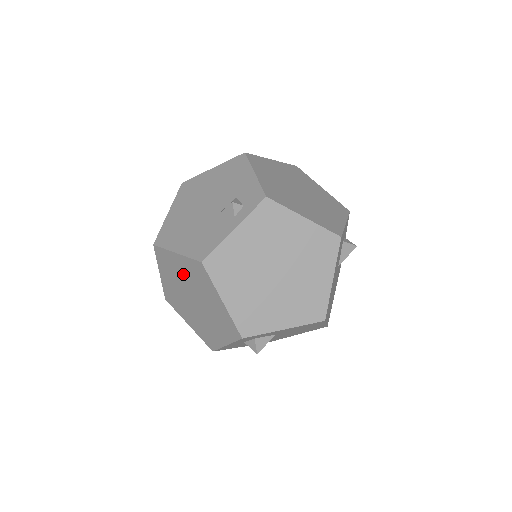
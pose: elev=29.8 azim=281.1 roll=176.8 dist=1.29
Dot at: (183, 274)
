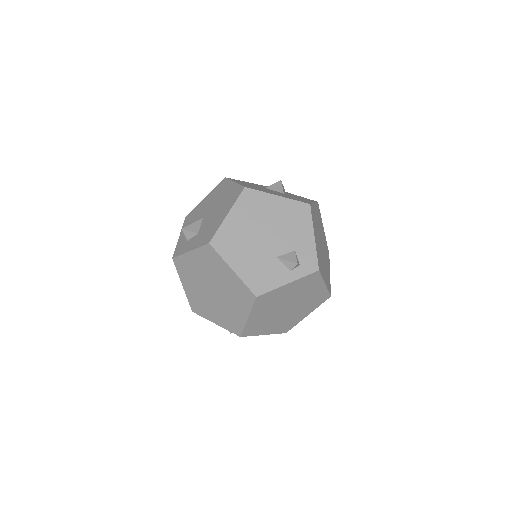
Dot at: (223, 279)
